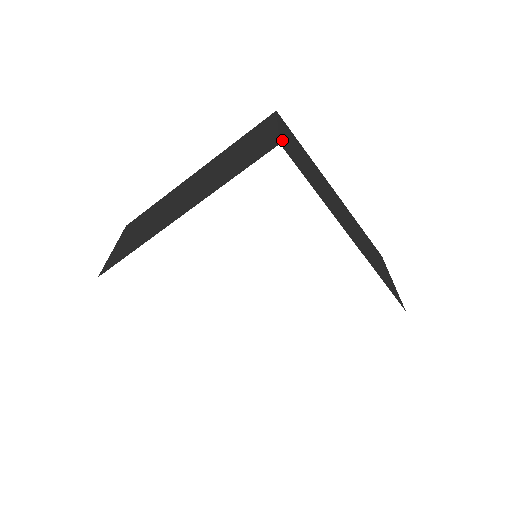
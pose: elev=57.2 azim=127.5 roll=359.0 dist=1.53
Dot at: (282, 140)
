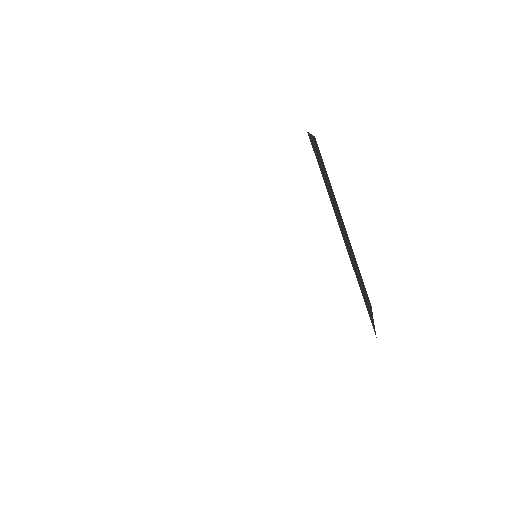
Dot at: (310, 137)
